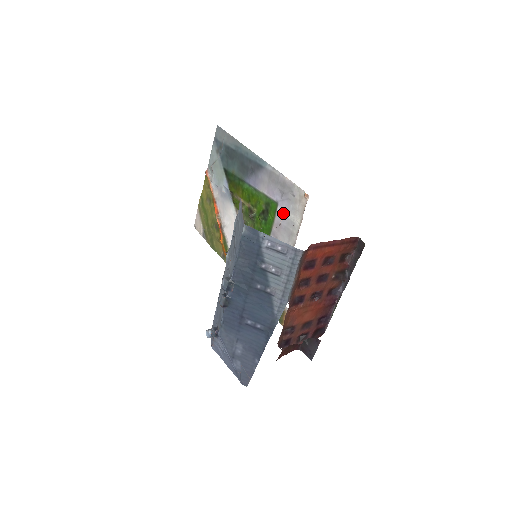
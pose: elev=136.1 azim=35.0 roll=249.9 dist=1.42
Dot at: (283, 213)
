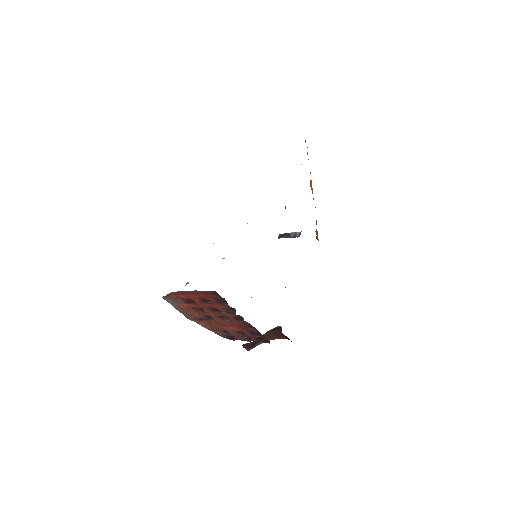
Dot at: occluded
